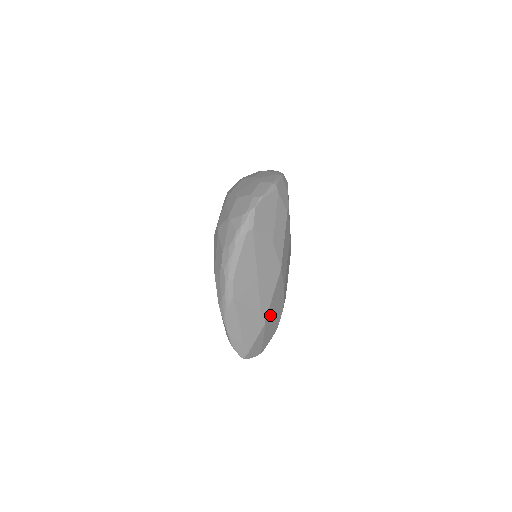
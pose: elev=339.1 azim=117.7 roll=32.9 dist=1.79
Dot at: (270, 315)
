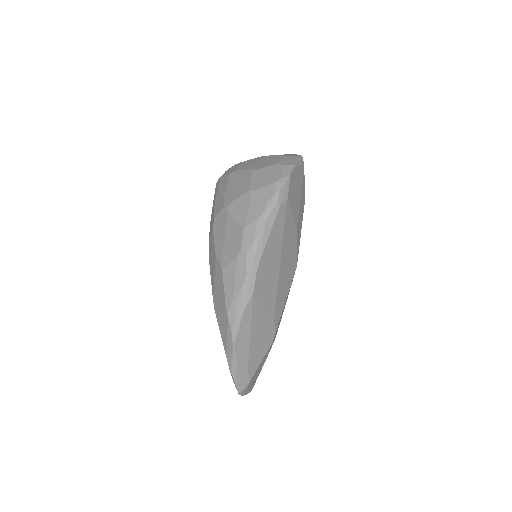
Dot at: (276, 331)
